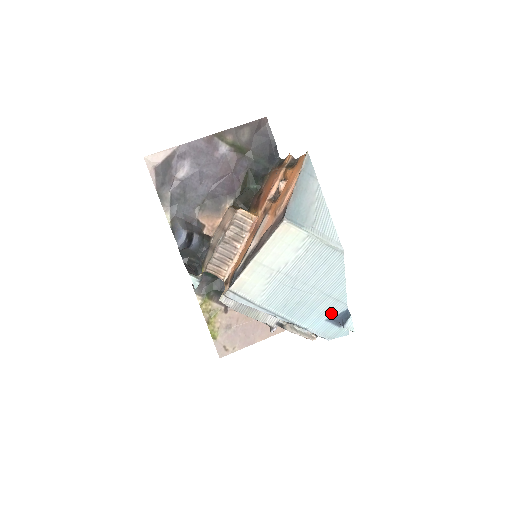
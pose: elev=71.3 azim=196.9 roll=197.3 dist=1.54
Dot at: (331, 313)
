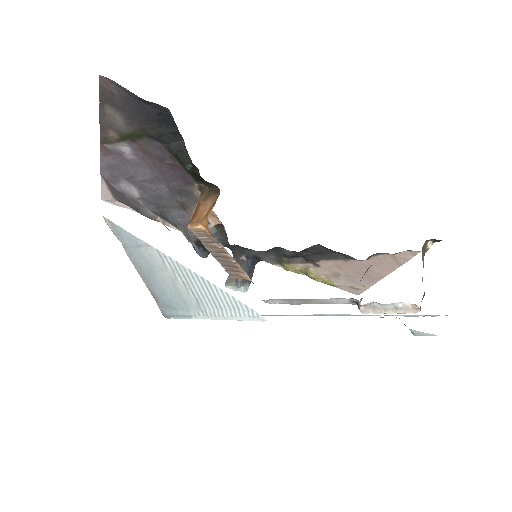
Dot at: occluded
